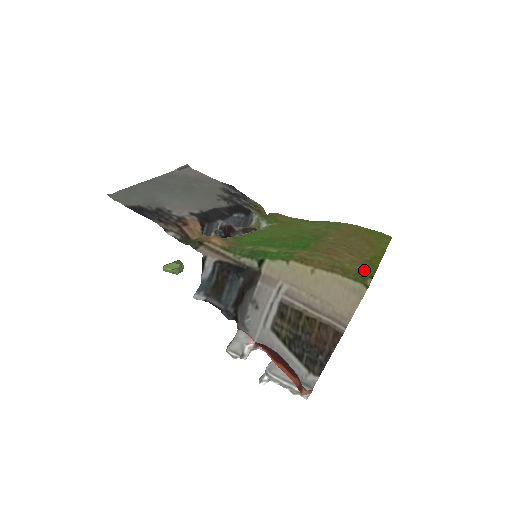
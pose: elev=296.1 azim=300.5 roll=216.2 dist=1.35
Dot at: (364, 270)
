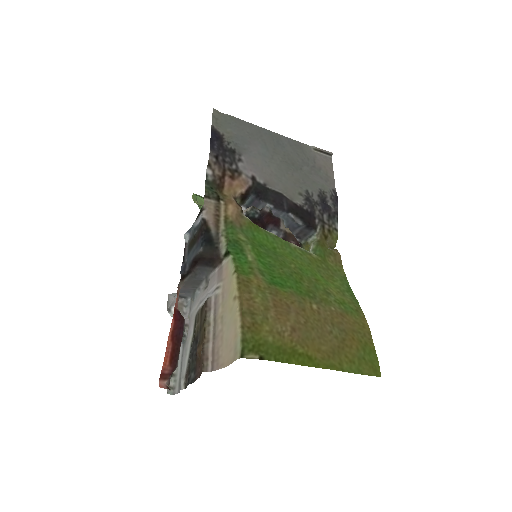
Dot at: (270, 347)
